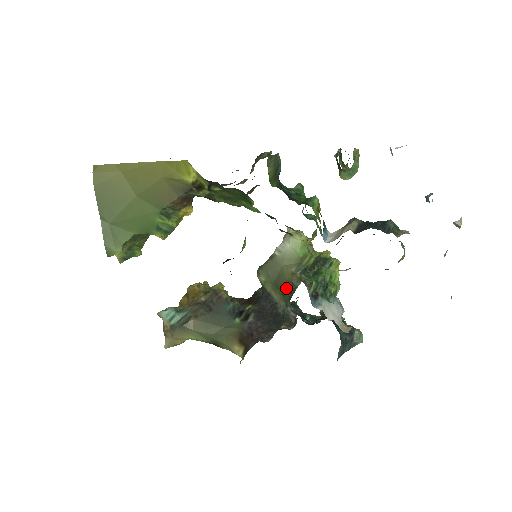
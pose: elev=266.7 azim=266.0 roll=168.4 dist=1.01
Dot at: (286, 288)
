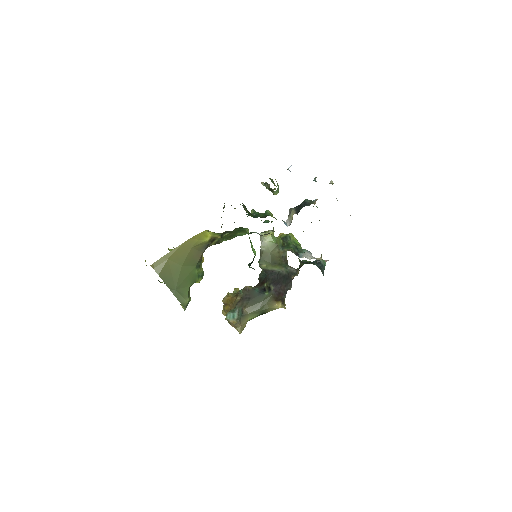
Dot at: (280, 261)
